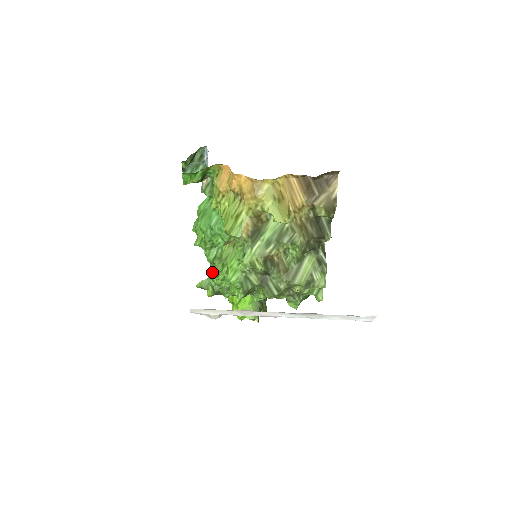
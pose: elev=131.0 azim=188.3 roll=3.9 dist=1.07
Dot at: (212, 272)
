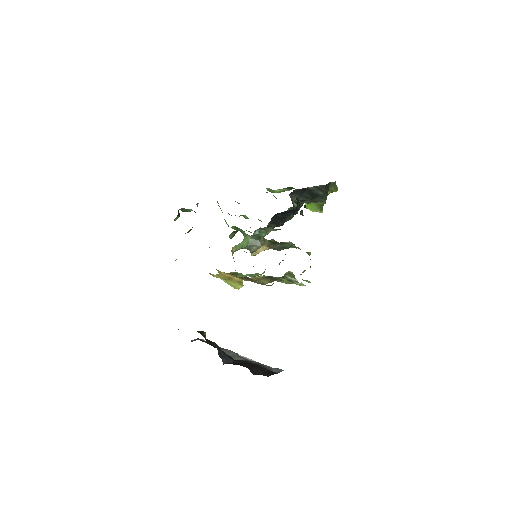
Dot at: occluded
